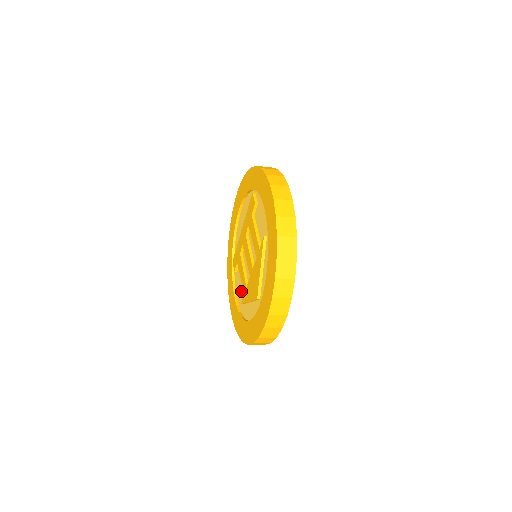
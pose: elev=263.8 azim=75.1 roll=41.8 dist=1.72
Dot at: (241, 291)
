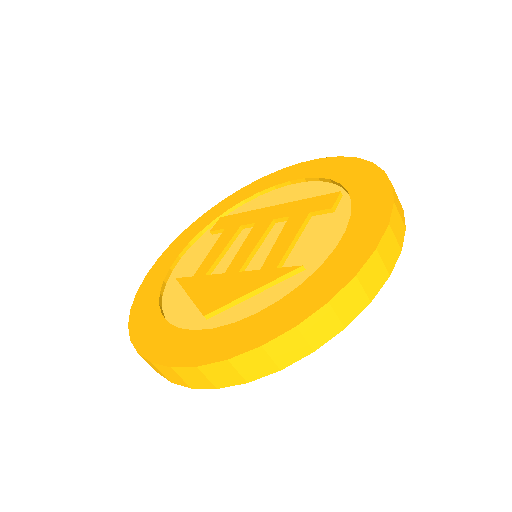
Dot at: (193, 263)
